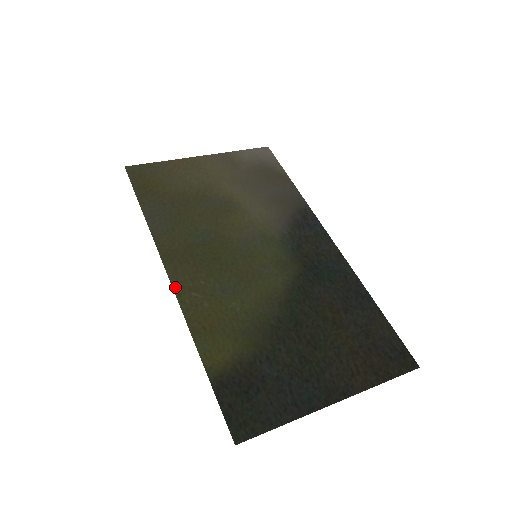
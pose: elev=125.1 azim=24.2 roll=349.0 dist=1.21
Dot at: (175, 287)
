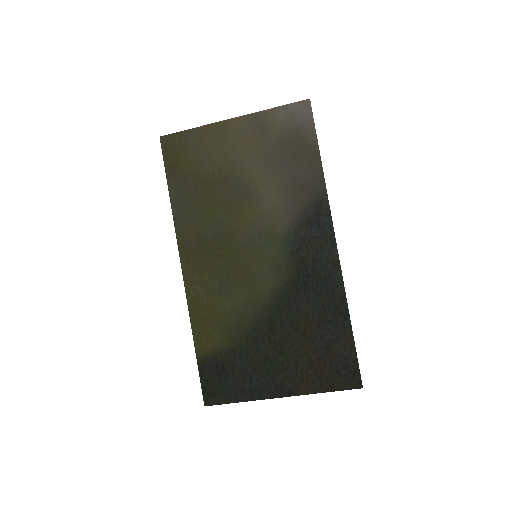
Dot at: (185, 280)
